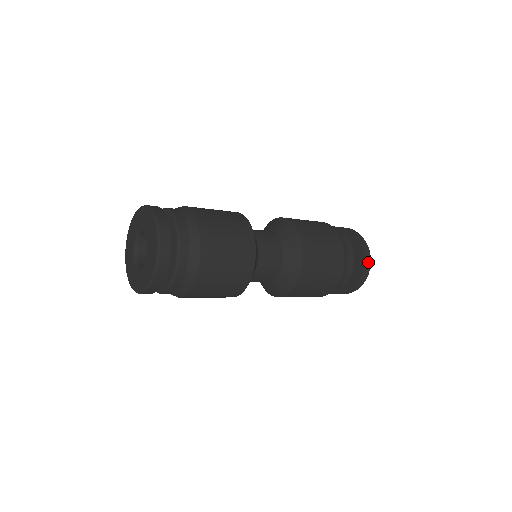
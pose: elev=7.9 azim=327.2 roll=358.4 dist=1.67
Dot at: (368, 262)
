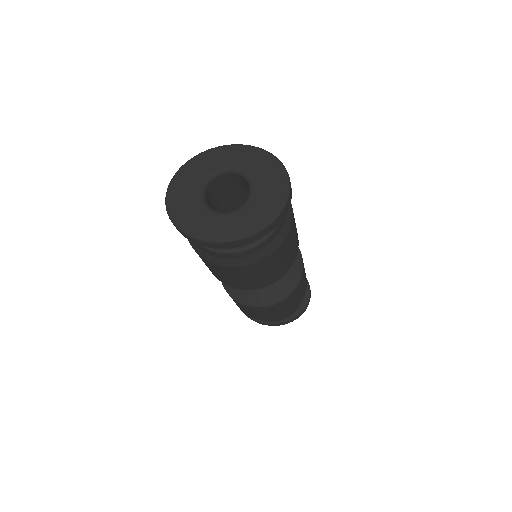
Dot at: (310, 293)
